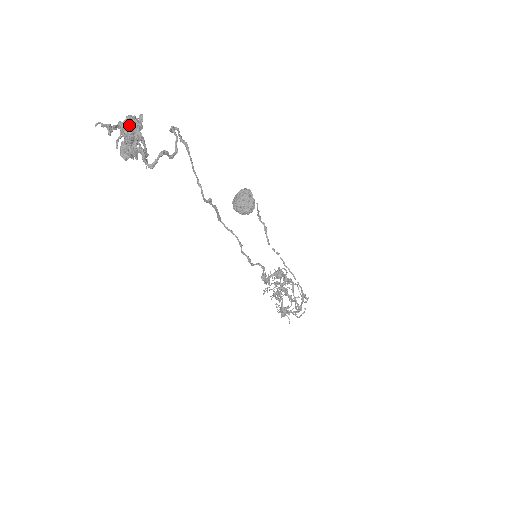
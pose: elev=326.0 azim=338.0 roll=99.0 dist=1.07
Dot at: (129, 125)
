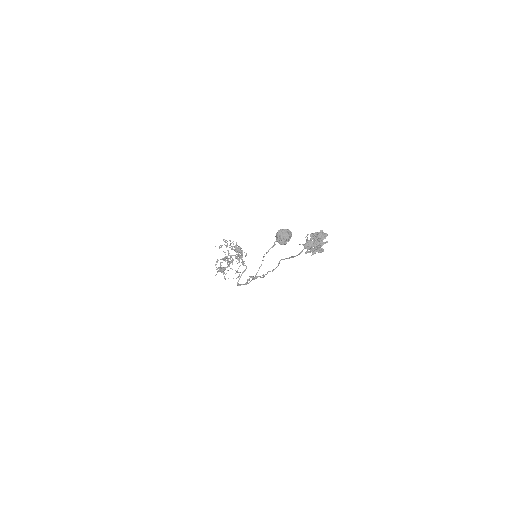
Dot at: (321, 238)
